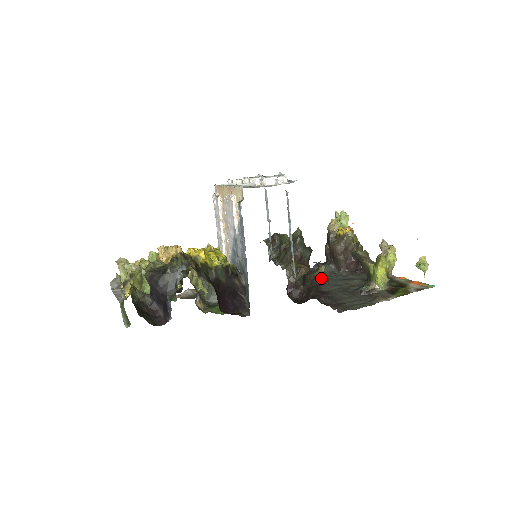
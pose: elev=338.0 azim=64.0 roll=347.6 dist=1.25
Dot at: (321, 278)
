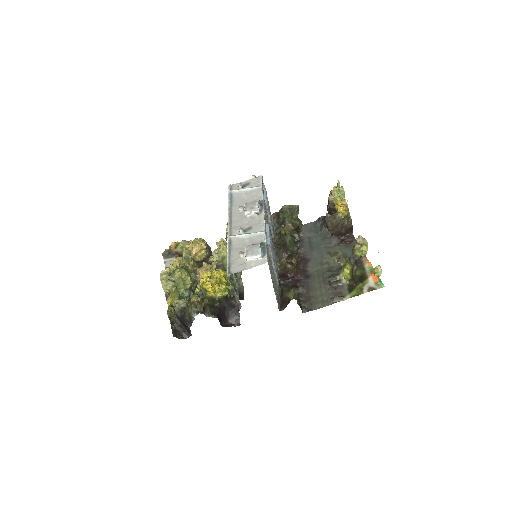
Dot at: (290, 300)
